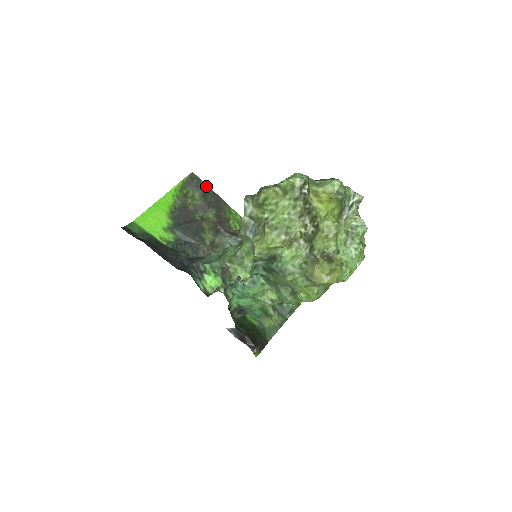
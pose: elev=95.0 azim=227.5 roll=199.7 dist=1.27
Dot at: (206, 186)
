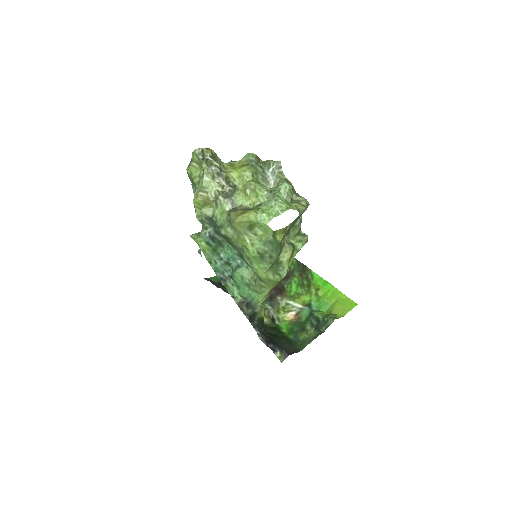
Dot at: occluded
